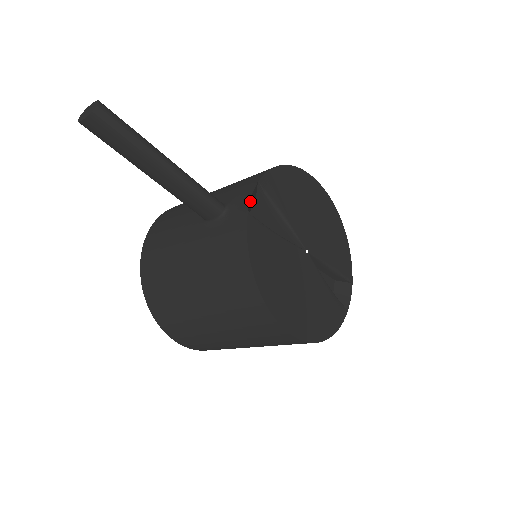
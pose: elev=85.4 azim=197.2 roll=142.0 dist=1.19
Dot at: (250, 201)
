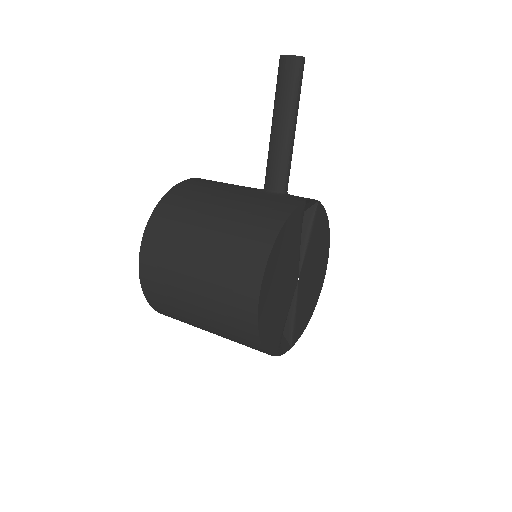
Dot at: (309, 200)
